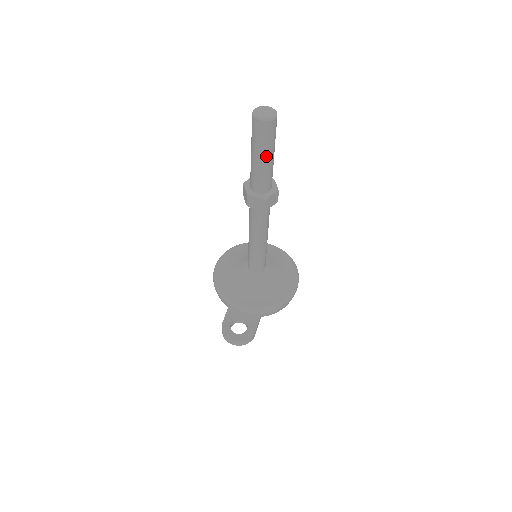
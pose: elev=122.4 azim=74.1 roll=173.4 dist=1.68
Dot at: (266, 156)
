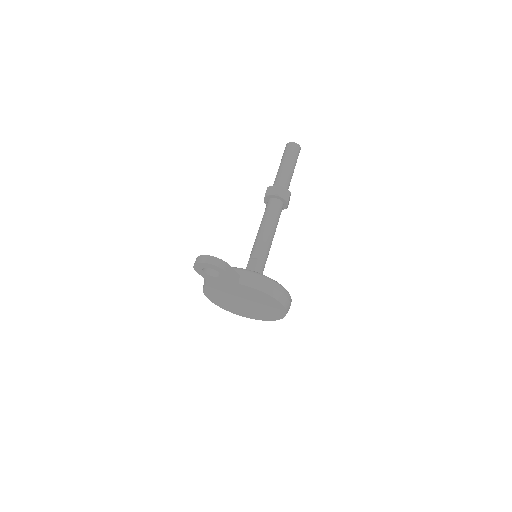
Dot at: (288, 162)
